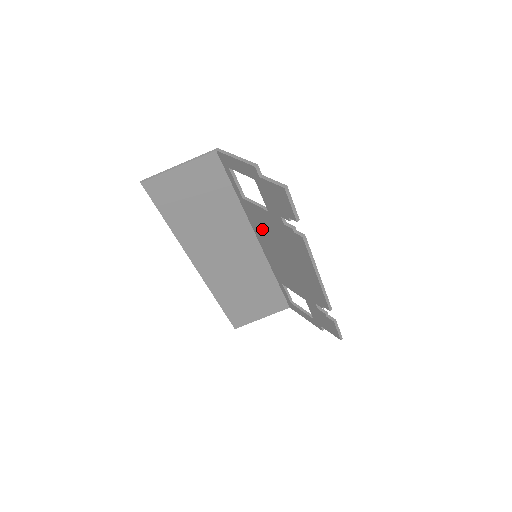
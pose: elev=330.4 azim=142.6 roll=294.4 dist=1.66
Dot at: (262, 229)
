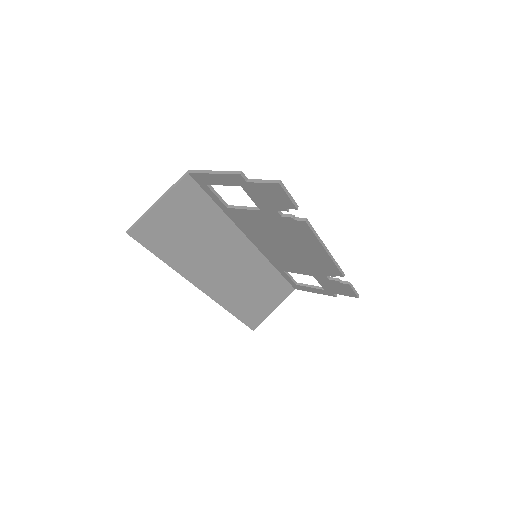
Dot at: (254, 229)
